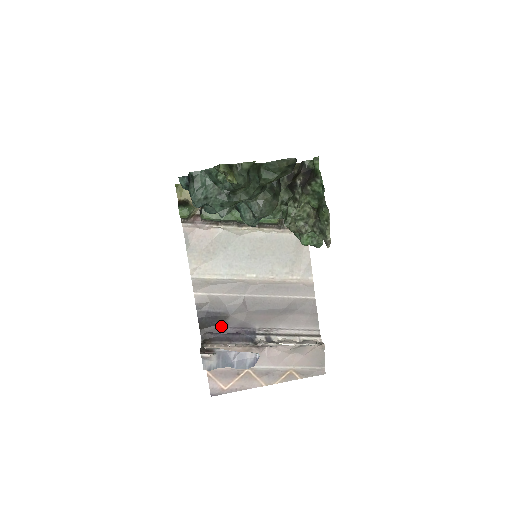
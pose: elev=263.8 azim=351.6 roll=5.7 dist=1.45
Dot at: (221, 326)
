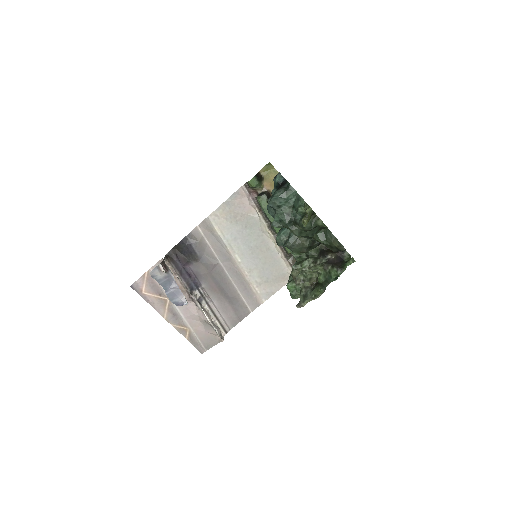
Dot at: (187, 260)
